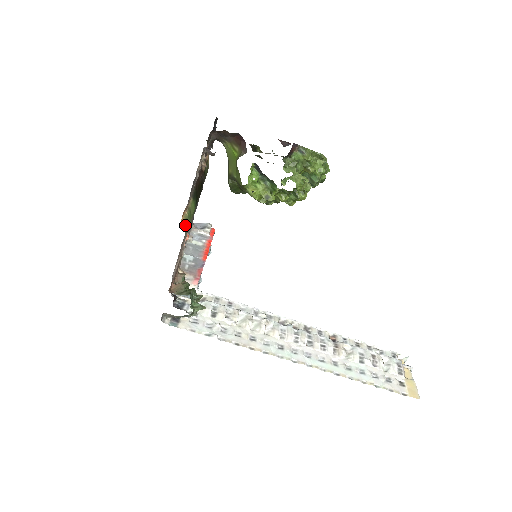
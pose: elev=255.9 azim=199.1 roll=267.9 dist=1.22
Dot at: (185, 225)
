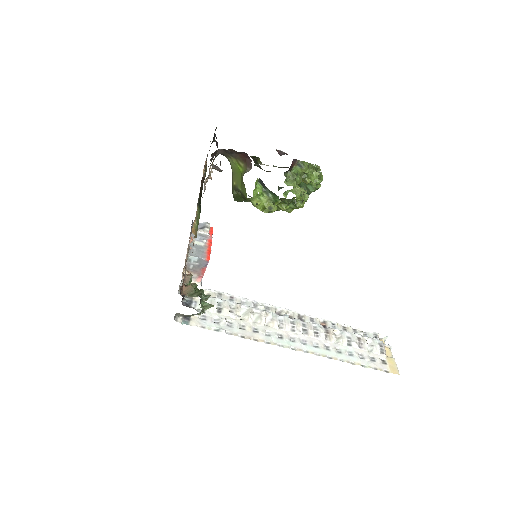
Dot at: (195, 234)
